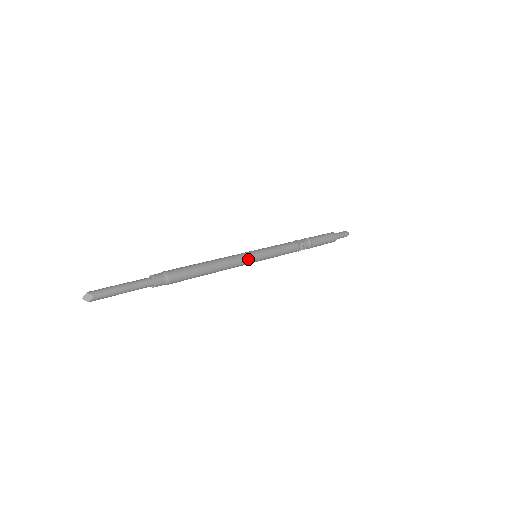
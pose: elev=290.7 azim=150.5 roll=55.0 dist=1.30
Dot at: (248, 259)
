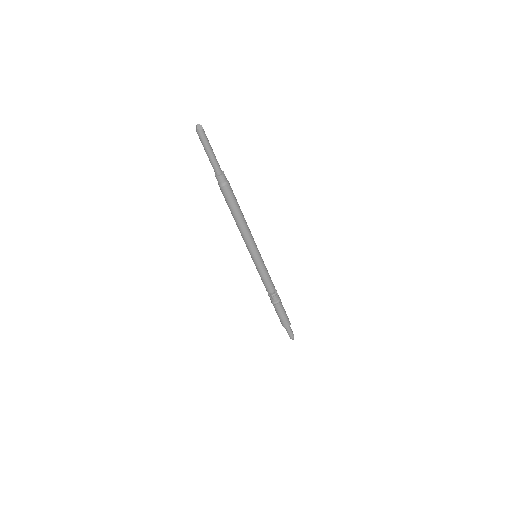
Dot at: (254, 247)
